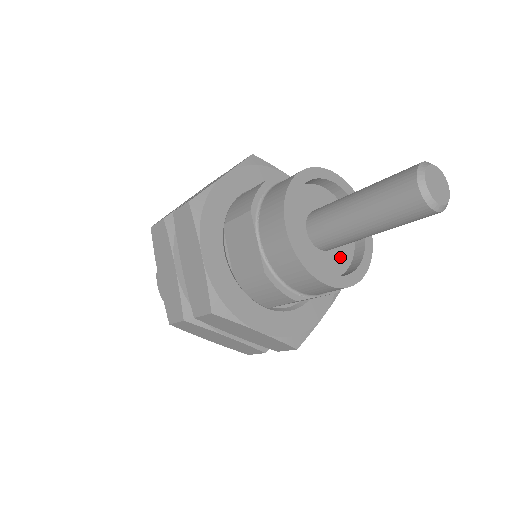
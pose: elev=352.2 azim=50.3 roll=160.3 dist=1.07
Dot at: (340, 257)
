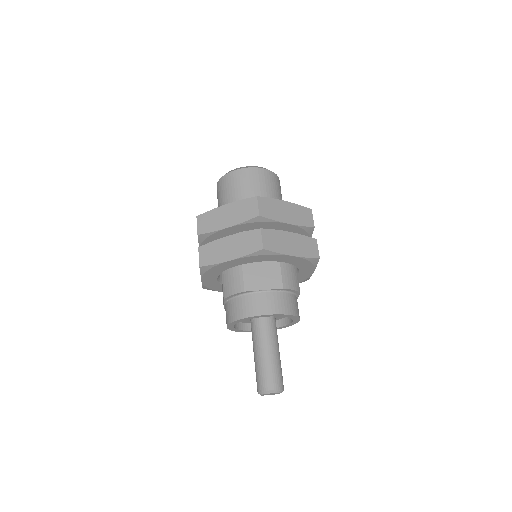
Dot at: occluded
